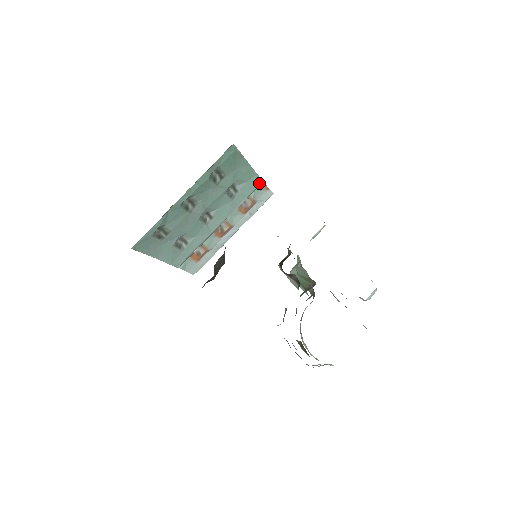
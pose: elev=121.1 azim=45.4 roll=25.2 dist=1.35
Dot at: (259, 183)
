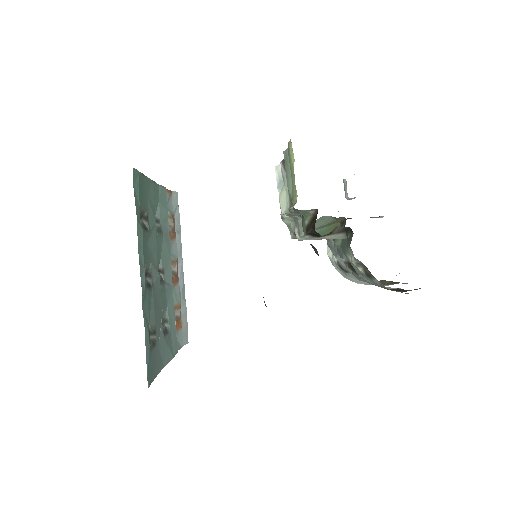
Dot at: (165, 193)
